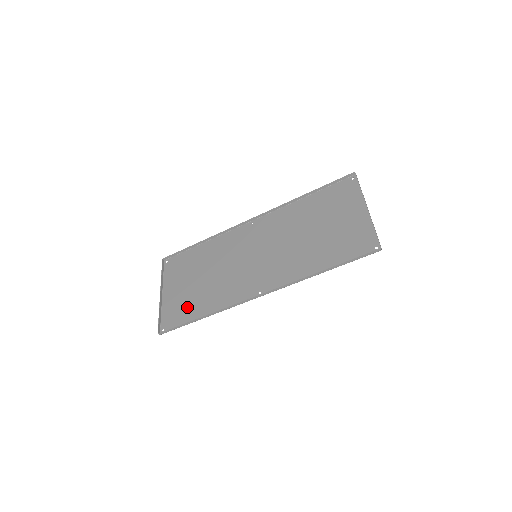
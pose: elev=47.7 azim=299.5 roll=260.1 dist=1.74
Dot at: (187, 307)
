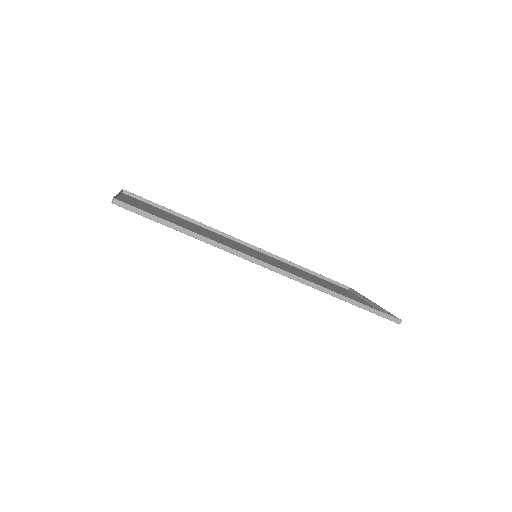
Dot at: occluded
